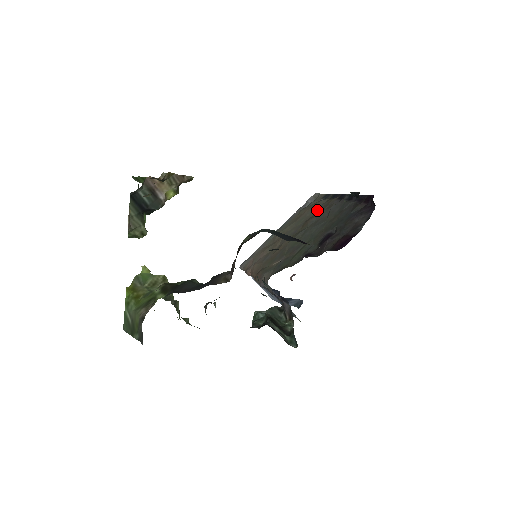
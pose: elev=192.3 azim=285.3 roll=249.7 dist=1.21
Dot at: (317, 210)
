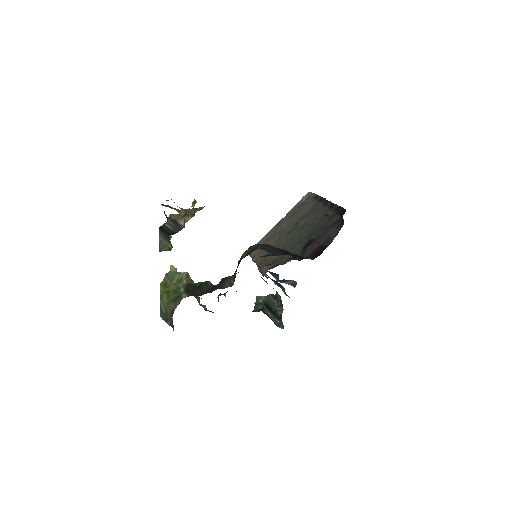
Dot at: (308, 211)
